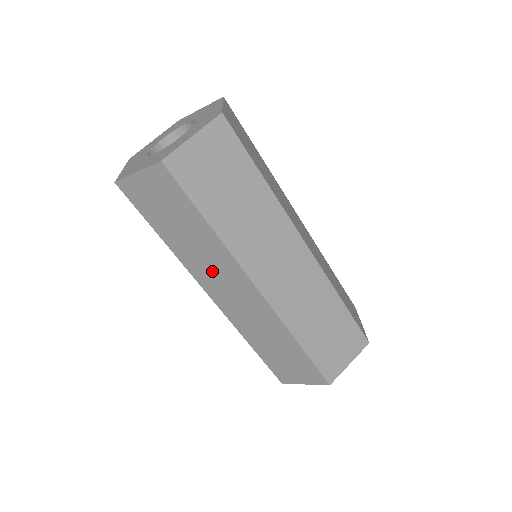
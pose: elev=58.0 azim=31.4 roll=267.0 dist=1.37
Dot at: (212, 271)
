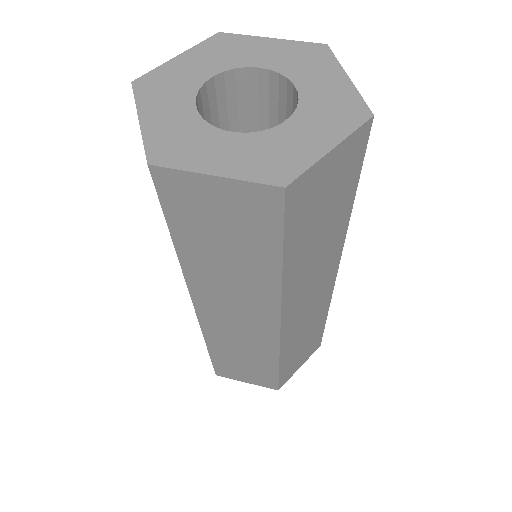
Dot at: (229, 296)
